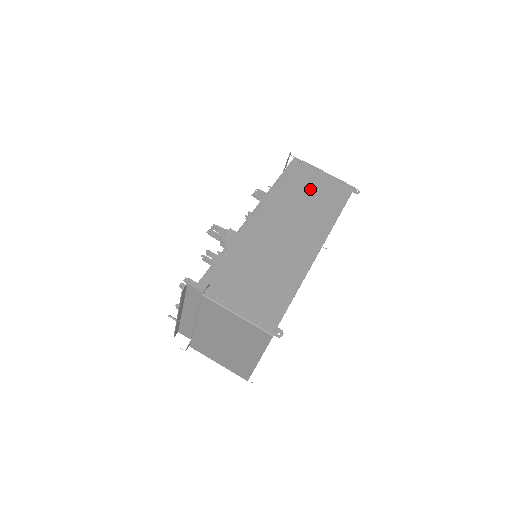
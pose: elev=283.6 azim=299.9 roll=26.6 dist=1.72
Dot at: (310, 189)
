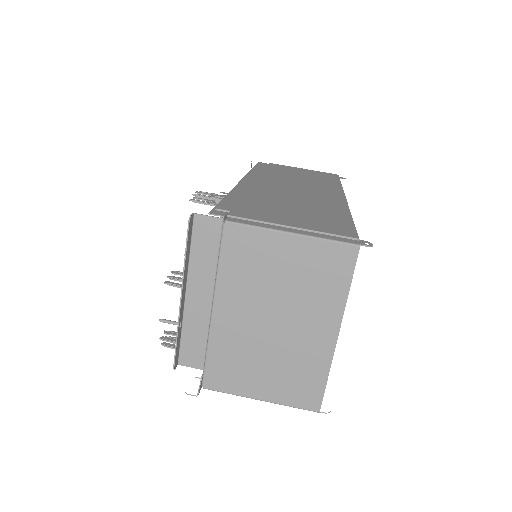
Dot at: (294, 173)
